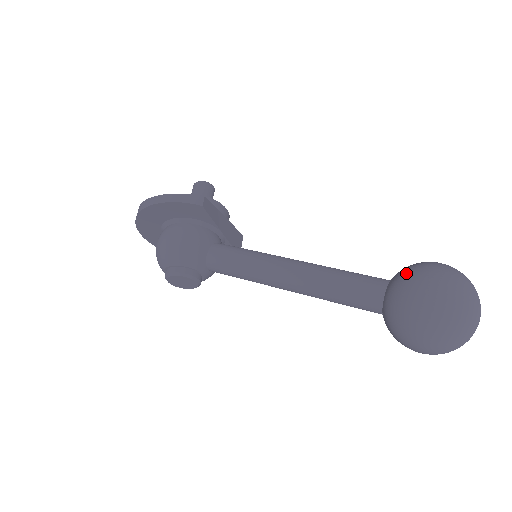
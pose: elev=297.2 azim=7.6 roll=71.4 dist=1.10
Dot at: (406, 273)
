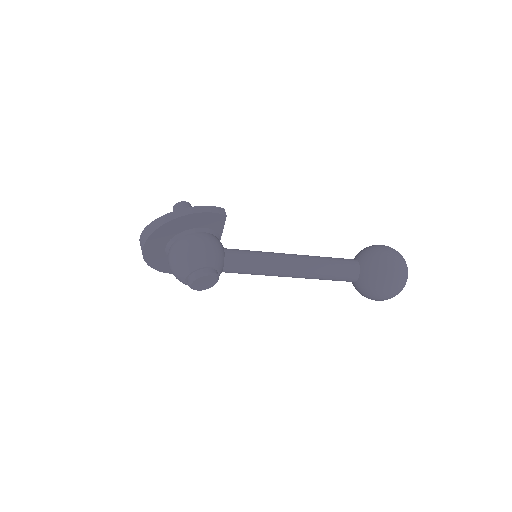
Dot at: (371, 251)
